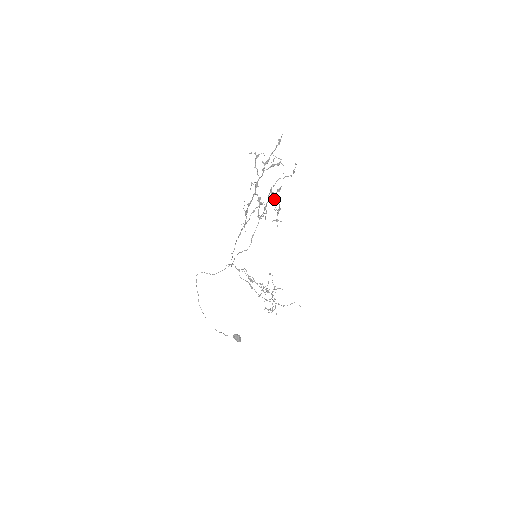
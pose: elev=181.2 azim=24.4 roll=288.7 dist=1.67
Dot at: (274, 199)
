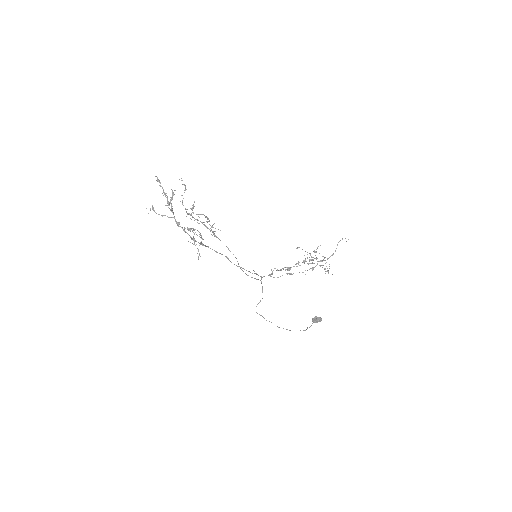
Dot at: occluded
